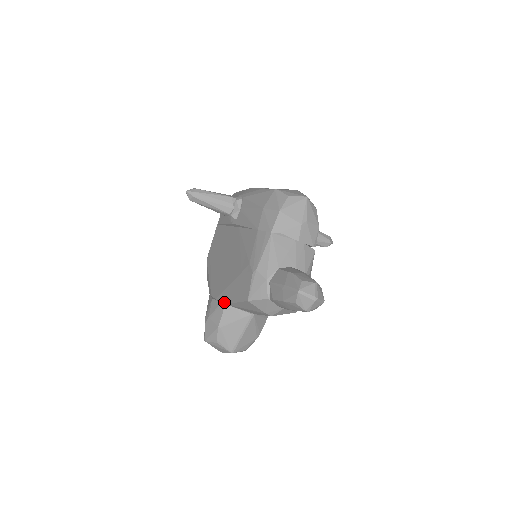
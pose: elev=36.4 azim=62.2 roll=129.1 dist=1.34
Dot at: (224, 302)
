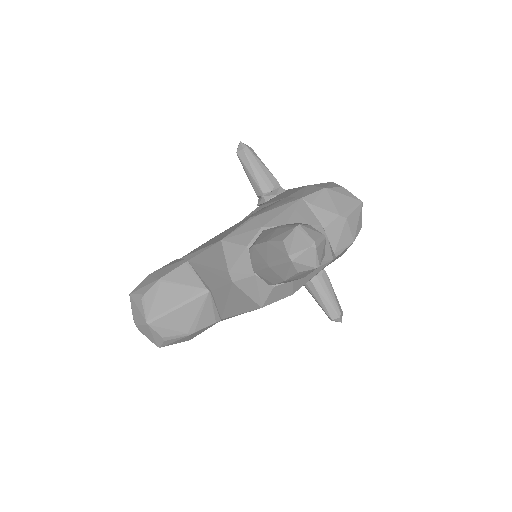
Dot at: (188, 258)
